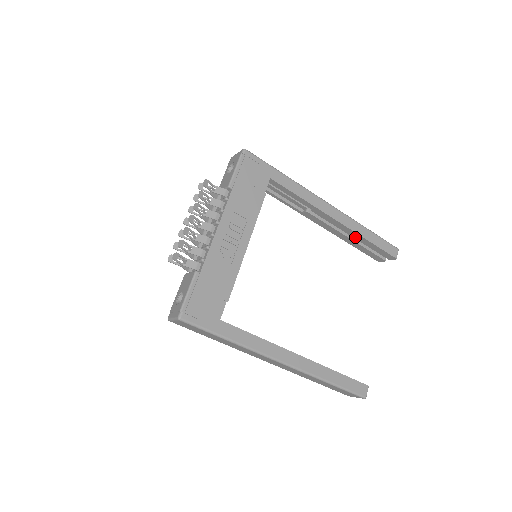
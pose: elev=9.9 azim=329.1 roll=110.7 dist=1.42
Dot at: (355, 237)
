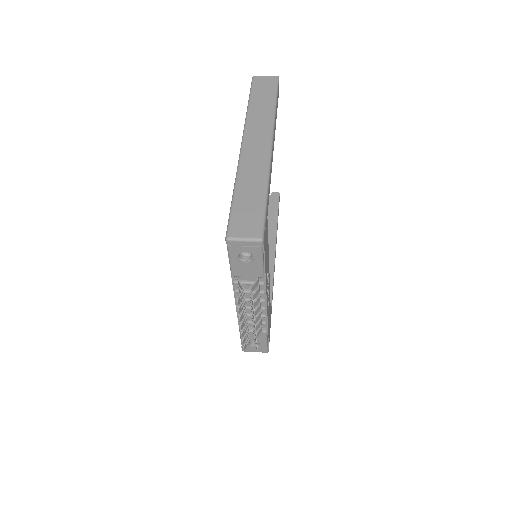
Dot at: occluded
